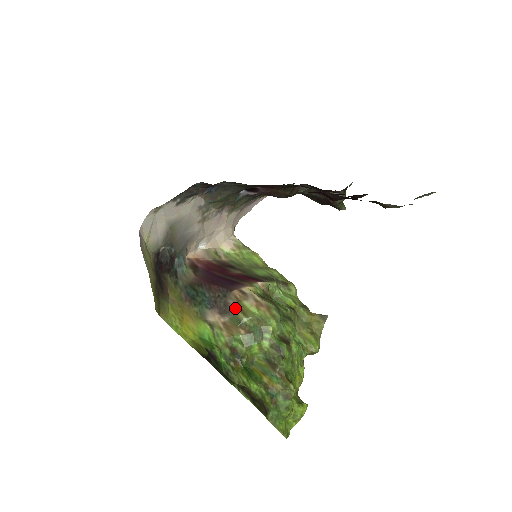
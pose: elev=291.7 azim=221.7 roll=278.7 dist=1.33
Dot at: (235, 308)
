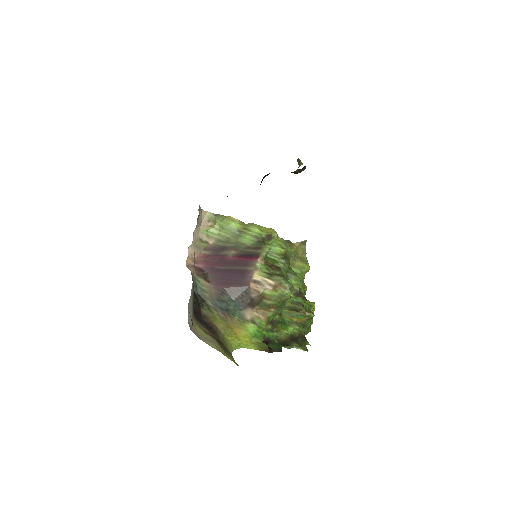
Dot at: (260, 299)
